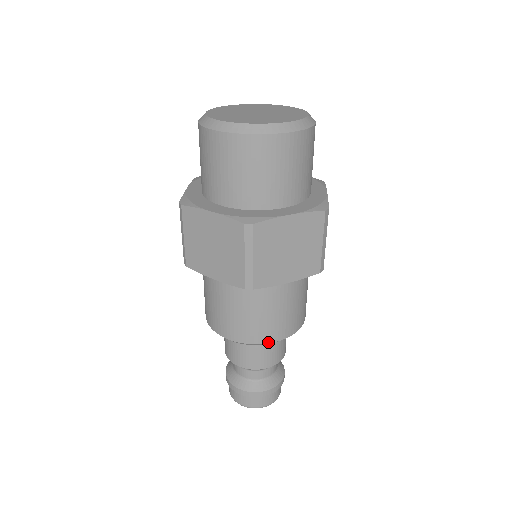
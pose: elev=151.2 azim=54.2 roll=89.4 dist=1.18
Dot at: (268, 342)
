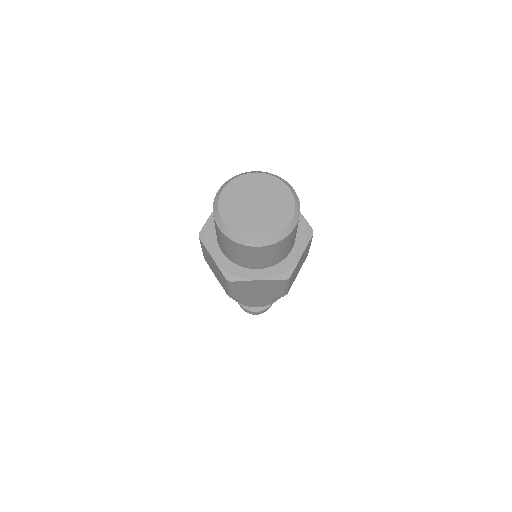
Dot at: occluded
